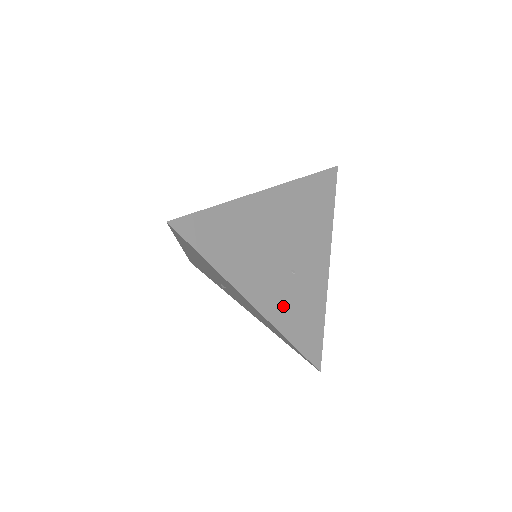
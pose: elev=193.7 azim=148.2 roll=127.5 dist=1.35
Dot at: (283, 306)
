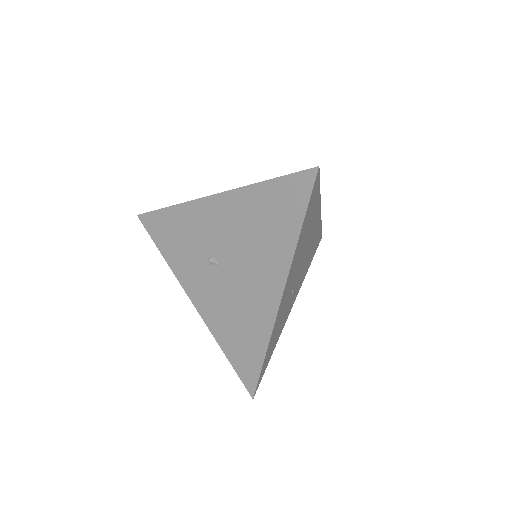
Dot at: (280, 315)
